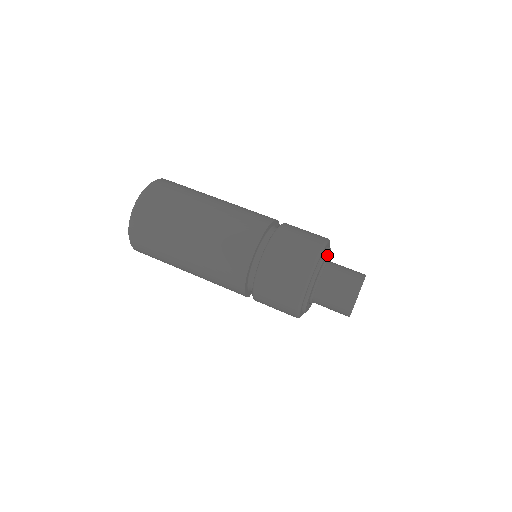
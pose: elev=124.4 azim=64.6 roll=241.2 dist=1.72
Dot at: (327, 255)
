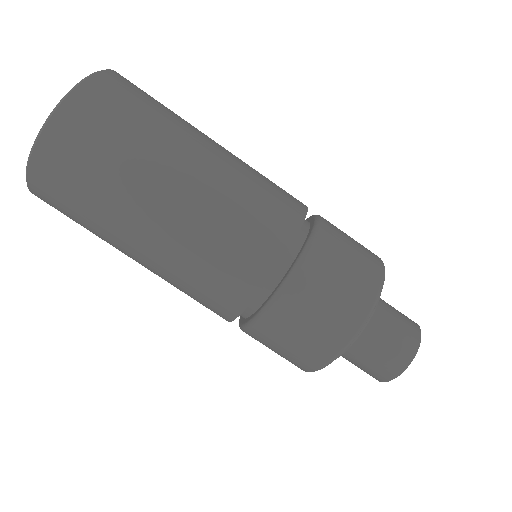
Dot at: occluded
